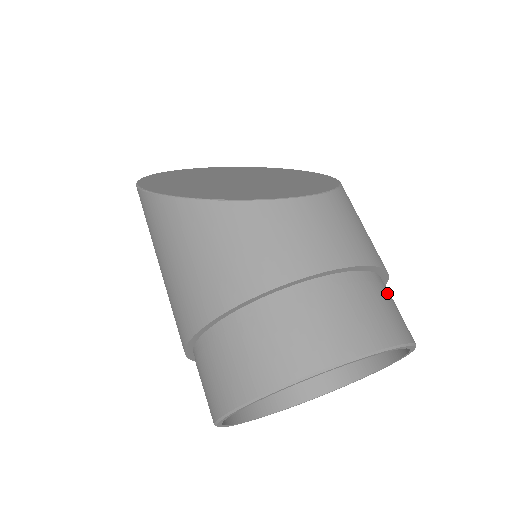
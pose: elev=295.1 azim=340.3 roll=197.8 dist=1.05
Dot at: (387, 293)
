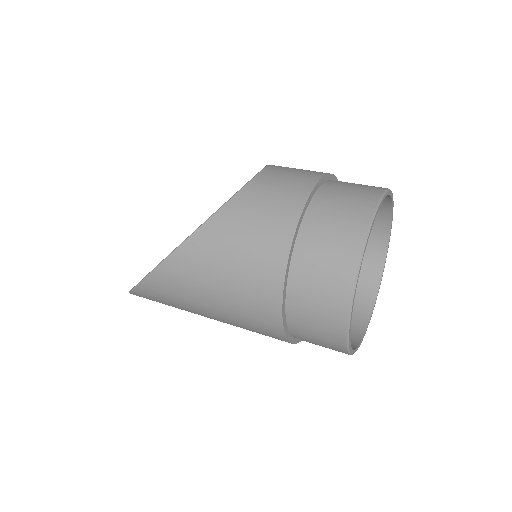
Dot at: occluded
